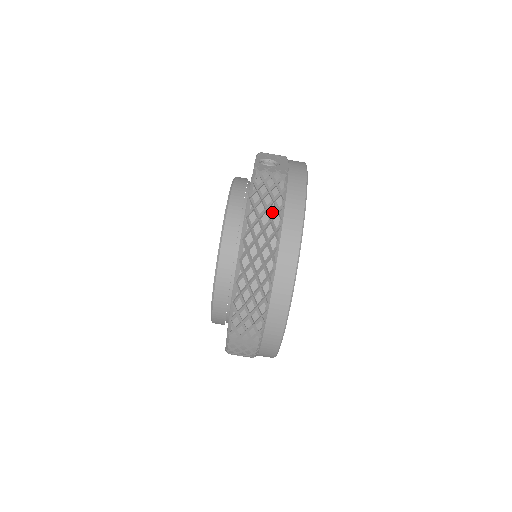
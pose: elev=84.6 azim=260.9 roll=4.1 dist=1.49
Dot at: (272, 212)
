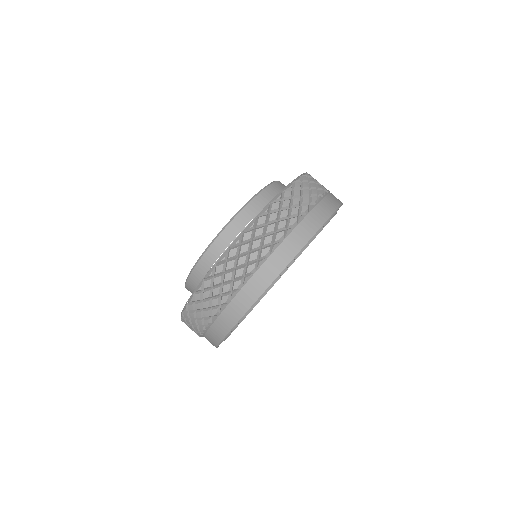
Dot at: (305, 201)
